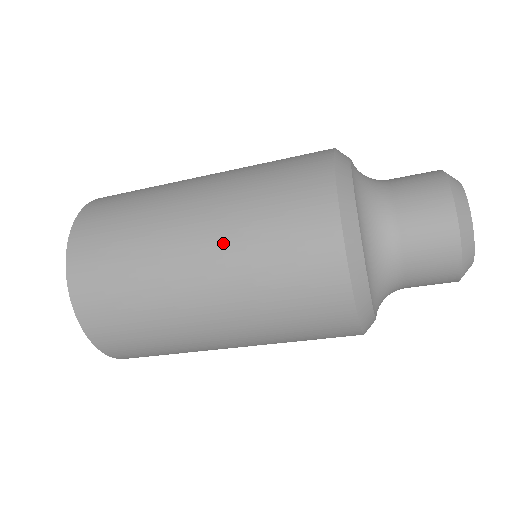
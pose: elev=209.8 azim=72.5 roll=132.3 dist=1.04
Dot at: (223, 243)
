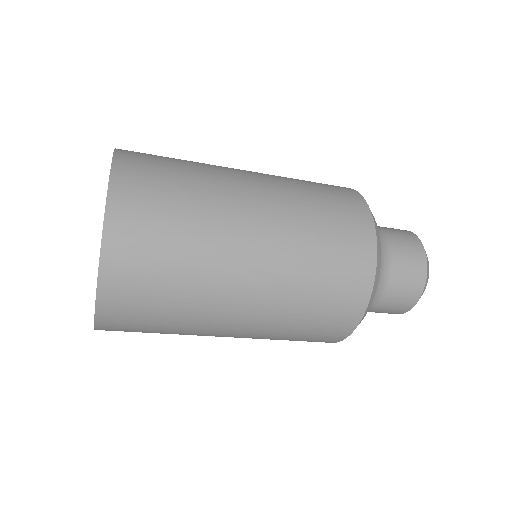
Dot at: (261, 330)
